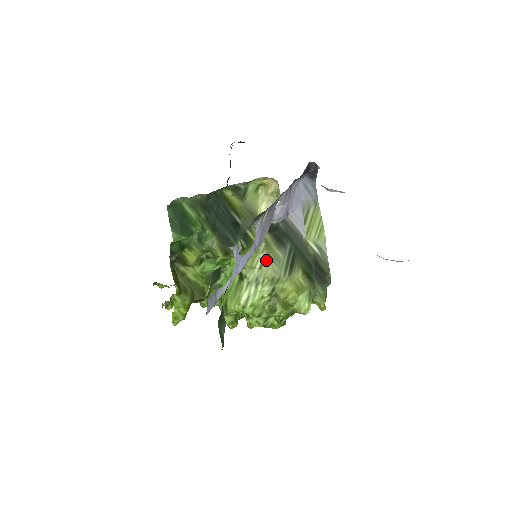
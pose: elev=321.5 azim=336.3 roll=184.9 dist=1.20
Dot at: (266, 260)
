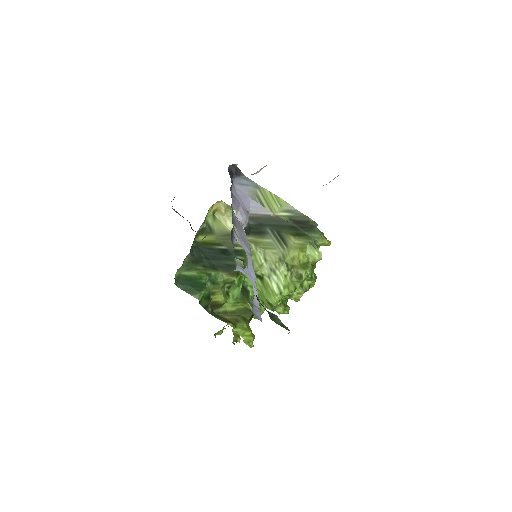
Dot at: (264, 253)
